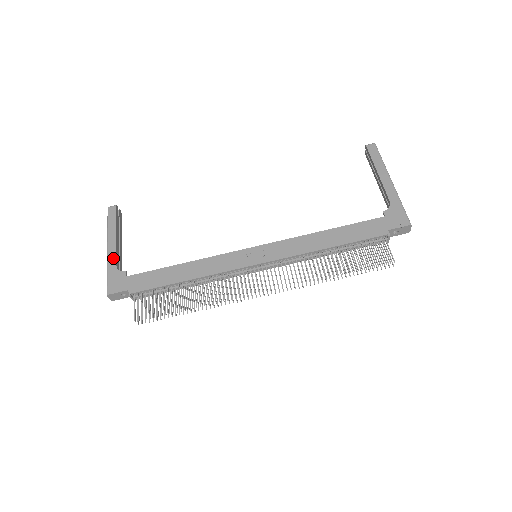
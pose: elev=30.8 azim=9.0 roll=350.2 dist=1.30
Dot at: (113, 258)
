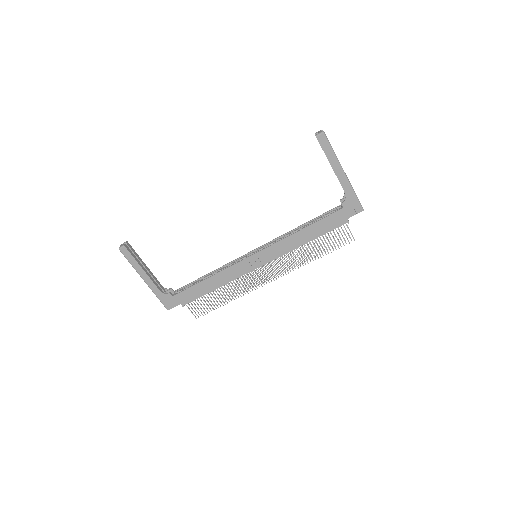
Dot at: (154, 287)
